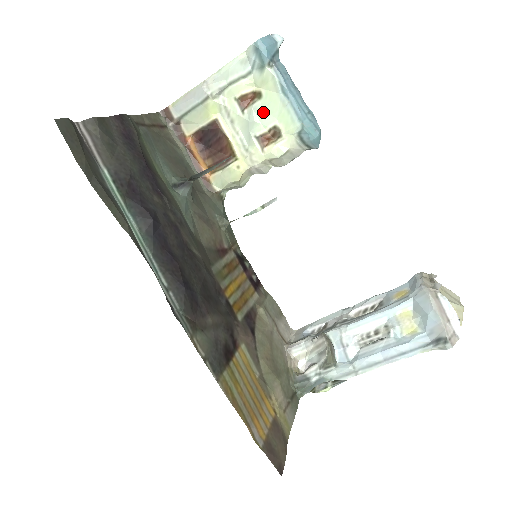
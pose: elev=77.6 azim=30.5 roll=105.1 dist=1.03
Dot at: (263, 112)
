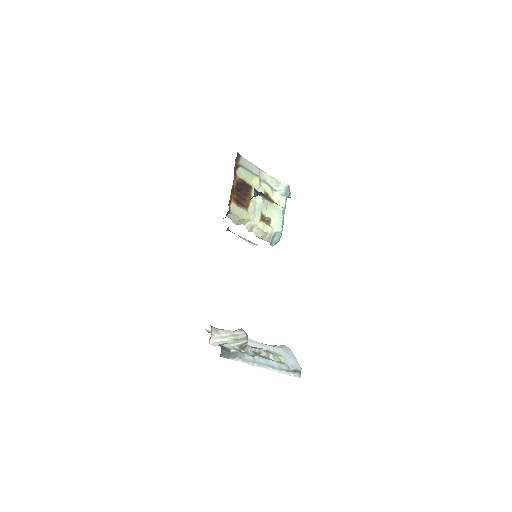
Dot at: (270, 208)
